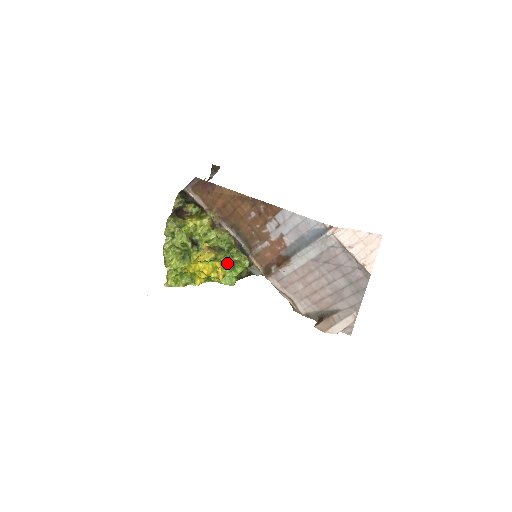
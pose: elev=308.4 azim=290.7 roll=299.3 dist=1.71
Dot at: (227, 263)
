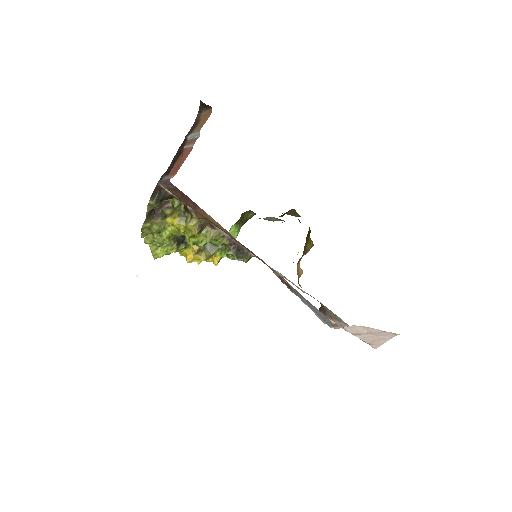
Dot at: occluded
